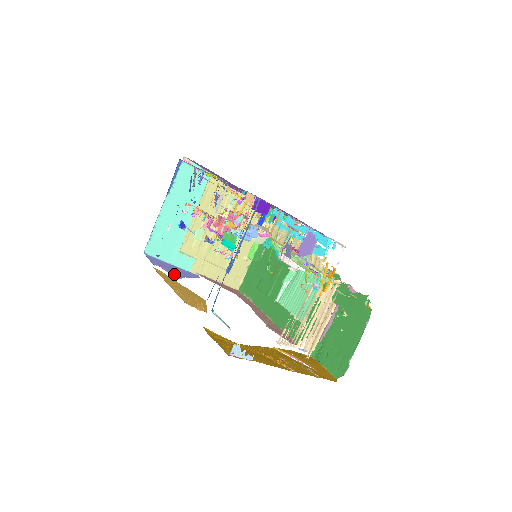
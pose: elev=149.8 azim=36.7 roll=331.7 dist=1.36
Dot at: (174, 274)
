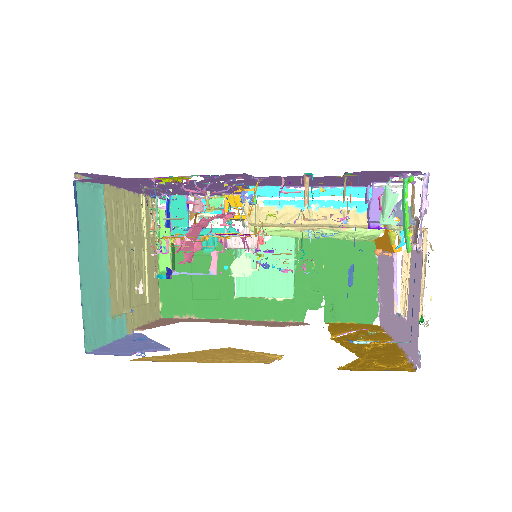
Dot at: (156, 348)
